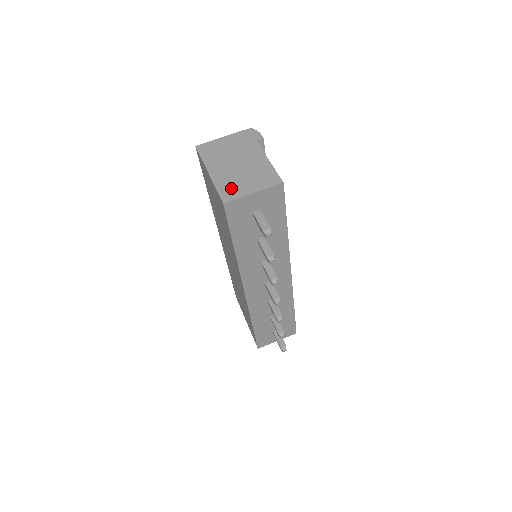
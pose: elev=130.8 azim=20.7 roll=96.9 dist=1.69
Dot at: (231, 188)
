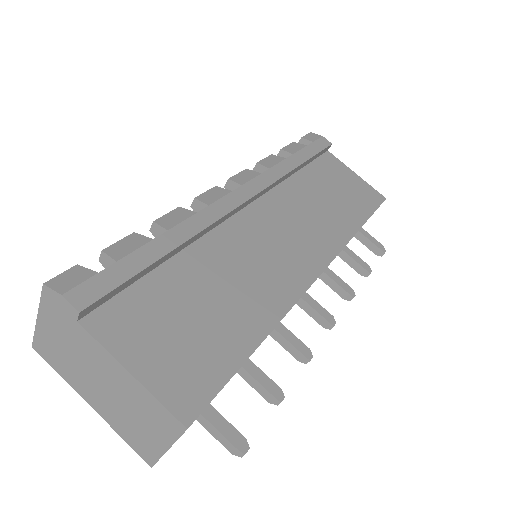
Dot at: (136, 439)
